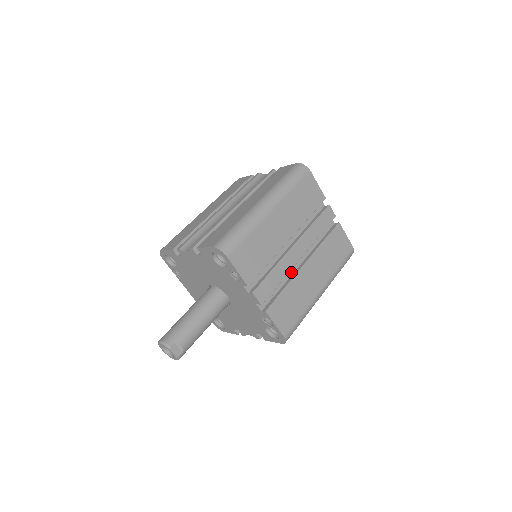
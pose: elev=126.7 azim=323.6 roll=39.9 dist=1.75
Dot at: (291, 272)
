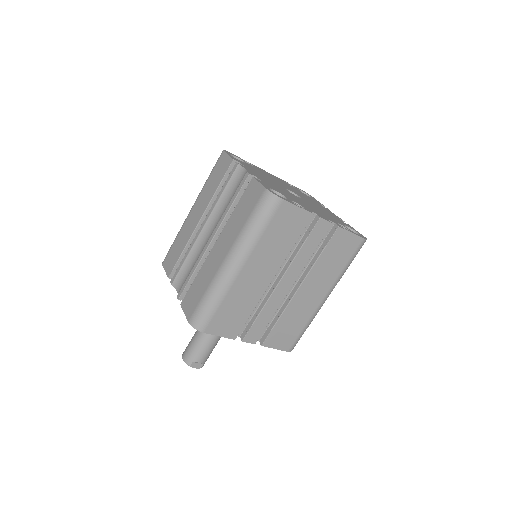
Dot at: (285, 297)
